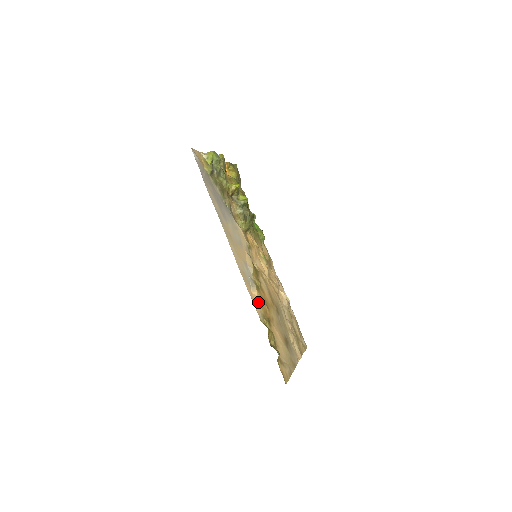
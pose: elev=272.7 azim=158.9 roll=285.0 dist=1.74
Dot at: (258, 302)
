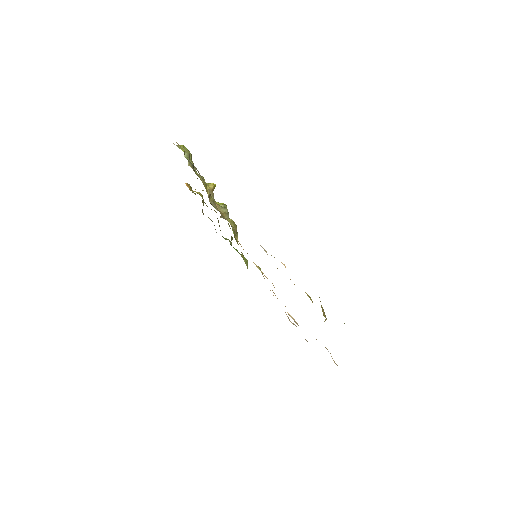
Dot at: occluded
